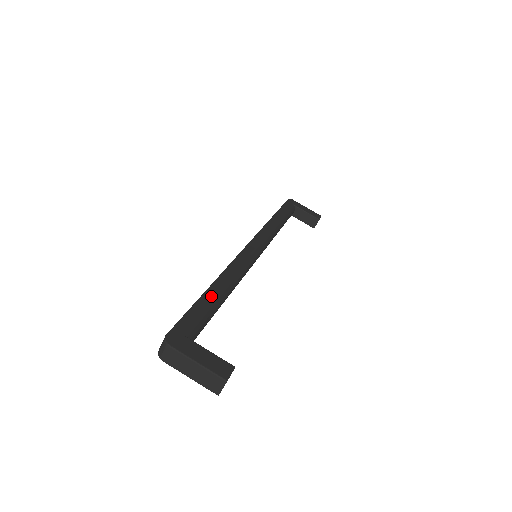
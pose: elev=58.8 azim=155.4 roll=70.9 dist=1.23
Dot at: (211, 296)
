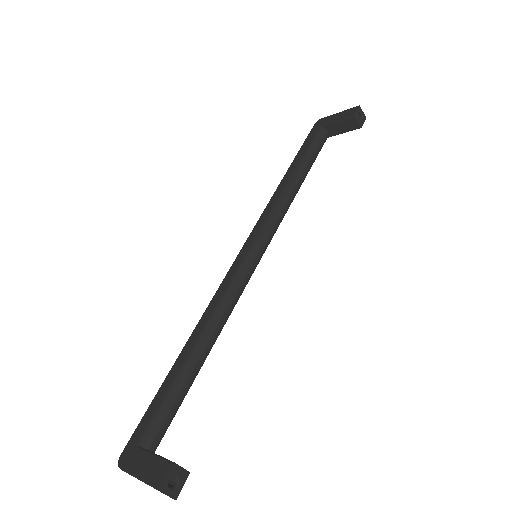
Dot at: (176, 368)
